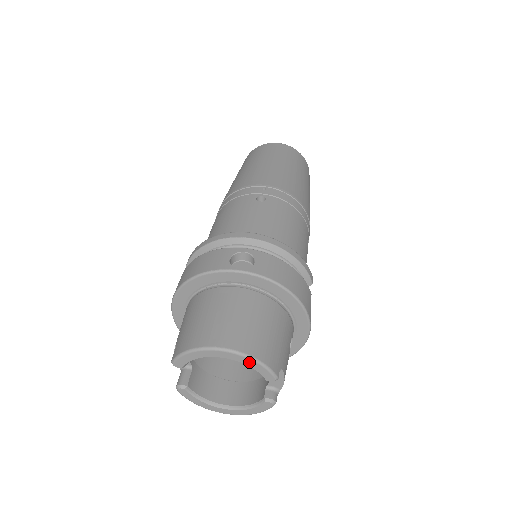
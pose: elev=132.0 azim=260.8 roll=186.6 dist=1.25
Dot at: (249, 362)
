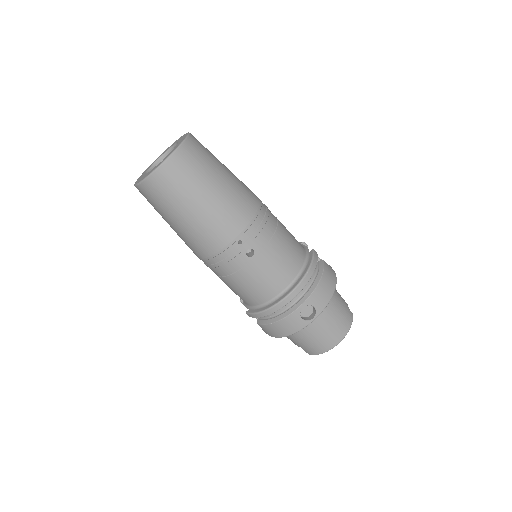
Dot at: (347, 331)
